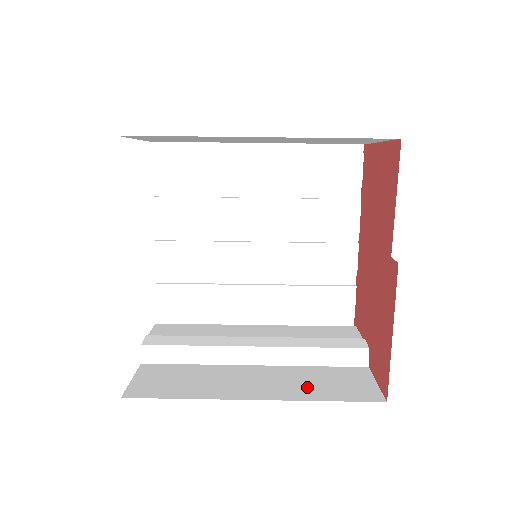
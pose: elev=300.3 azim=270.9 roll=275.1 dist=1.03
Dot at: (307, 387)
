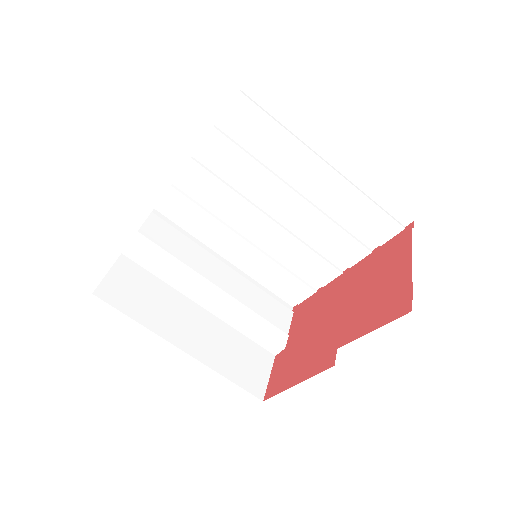
Dot at: (224, 356)
